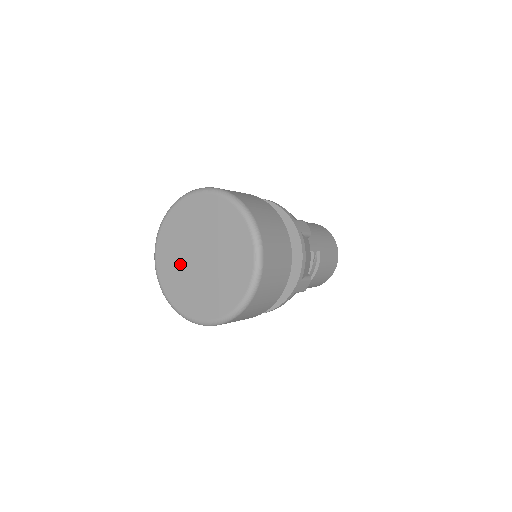
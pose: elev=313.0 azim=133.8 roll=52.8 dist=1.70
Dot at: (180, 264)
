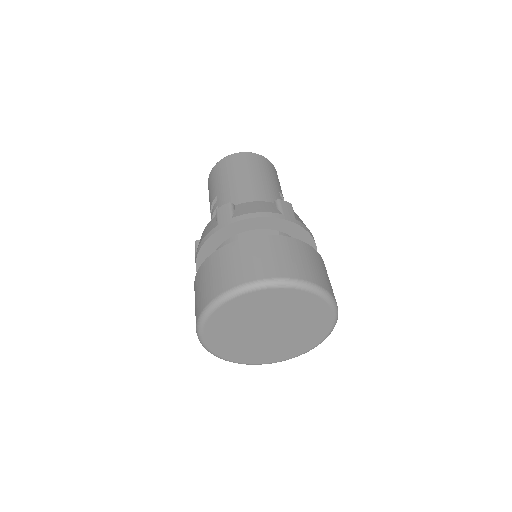
Dot at: (248, 344)
